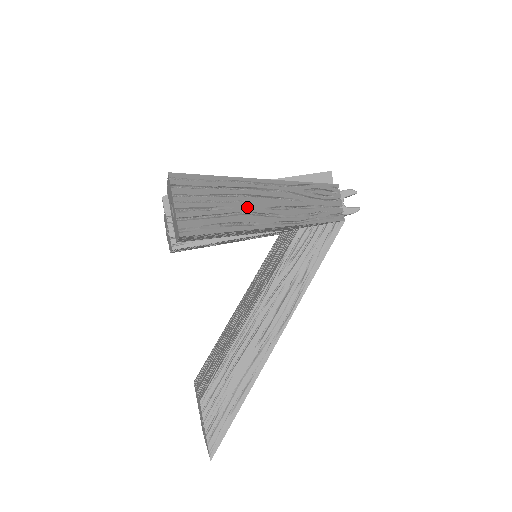
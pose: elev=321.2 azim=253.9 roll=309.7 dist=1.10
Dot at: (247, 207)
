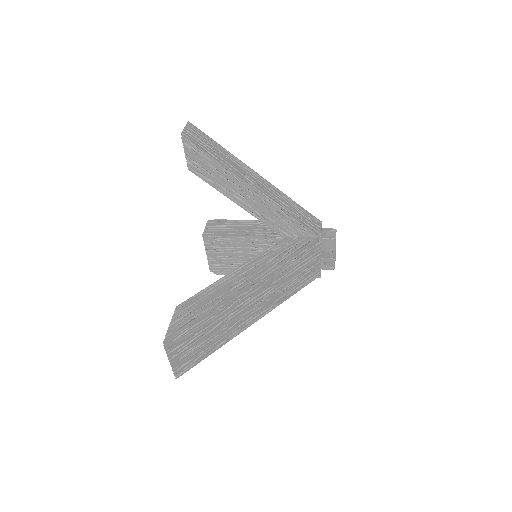
Dot at: (229, 162)
